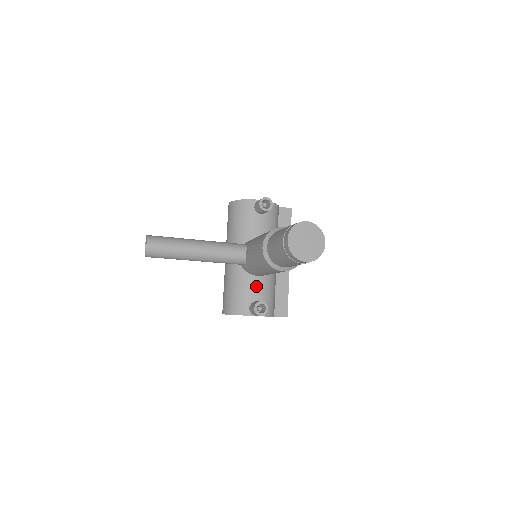
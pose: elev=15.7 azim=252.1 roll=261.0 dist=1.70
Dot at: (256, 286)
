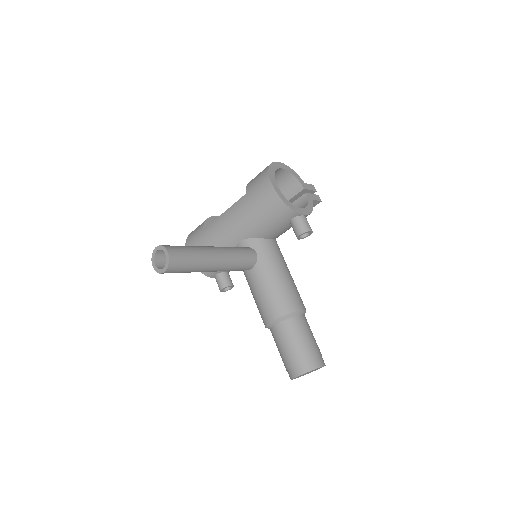
Dot at: occluded
